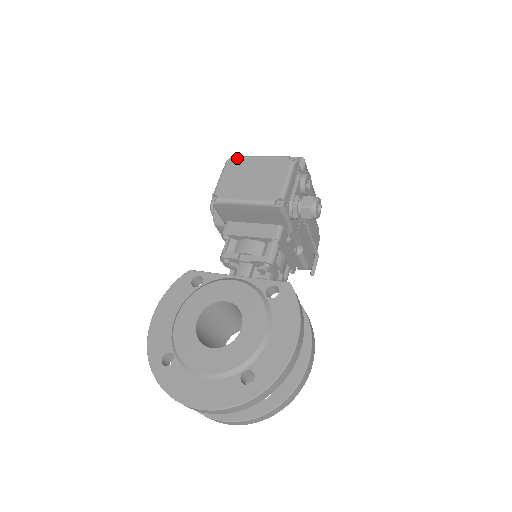
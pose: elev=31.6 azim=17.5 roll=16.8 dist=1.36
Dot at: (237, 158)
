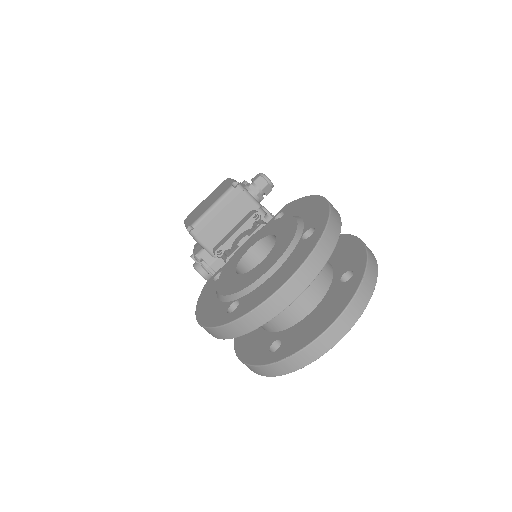
Dot at: (190, 214)
